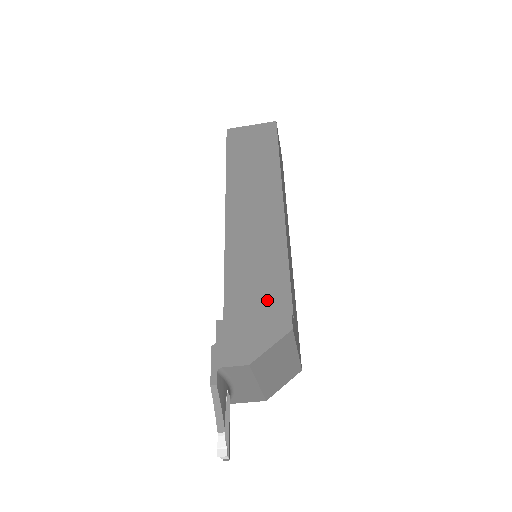
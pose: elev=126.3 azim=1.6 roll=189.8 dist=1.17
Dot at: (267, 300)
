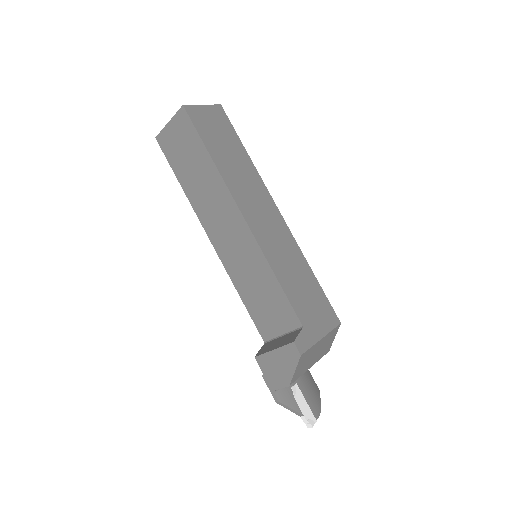
Dot at: (279, 316)
